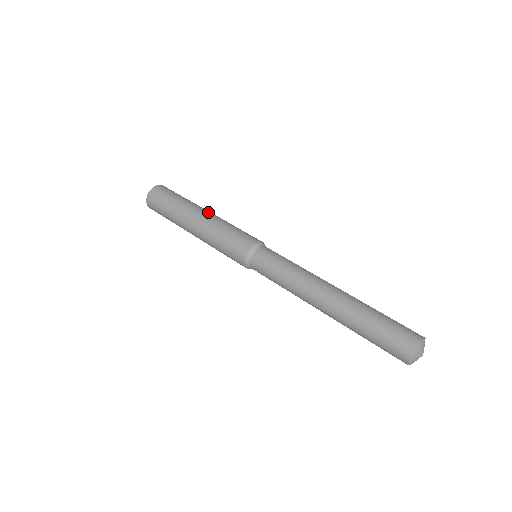
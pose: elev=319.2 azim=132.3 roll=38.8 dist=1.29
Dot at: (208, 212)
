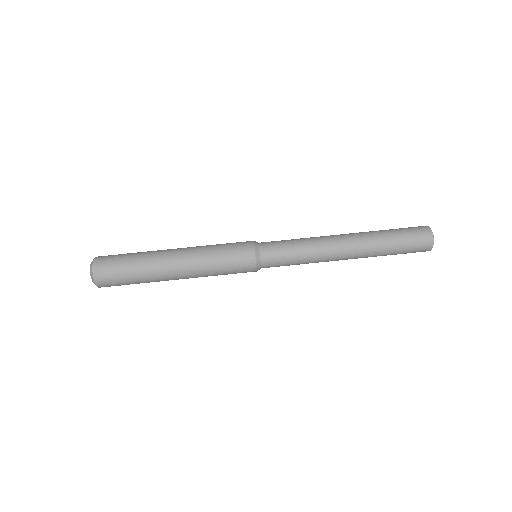
Dot at: (179, 268)
